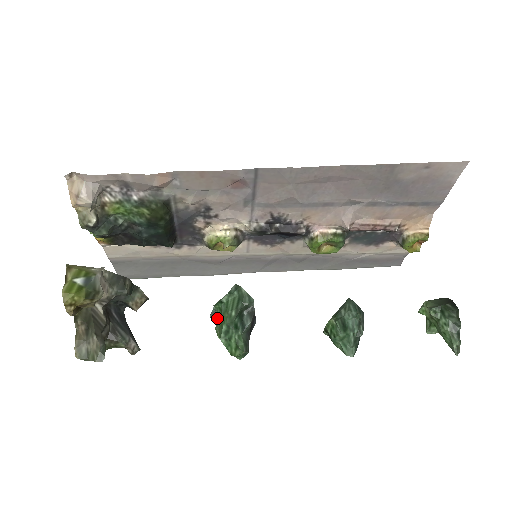
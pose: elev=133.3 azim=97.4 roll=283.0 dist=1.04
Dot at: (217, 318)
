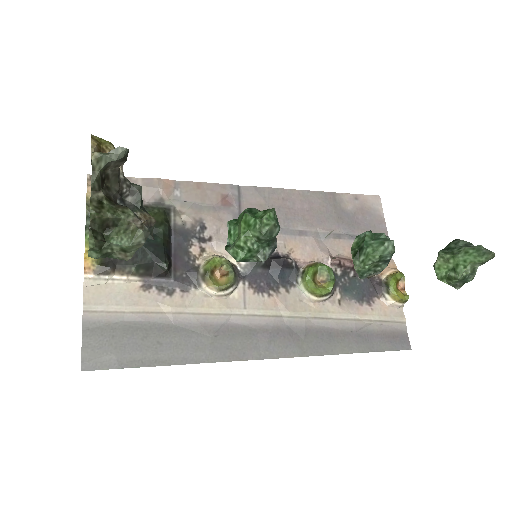
Dot at: (234, 246)
